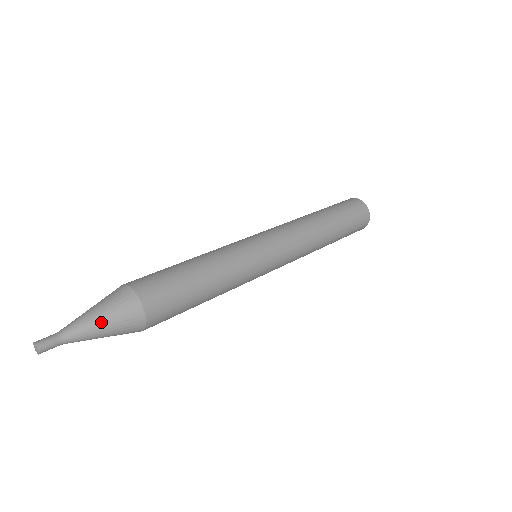
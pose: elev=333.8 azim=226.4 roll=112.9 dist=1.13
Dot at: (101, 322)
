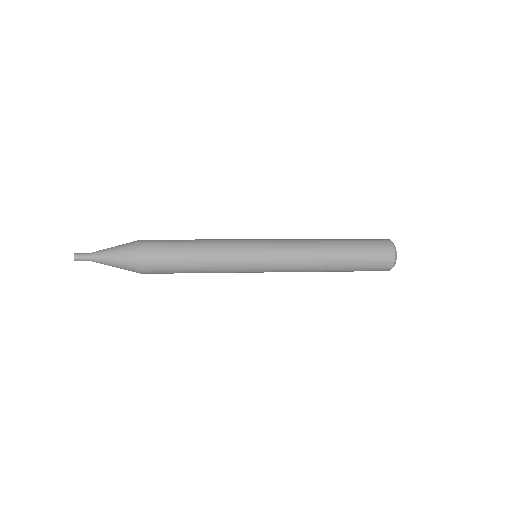
Dot at: (113, 248)
